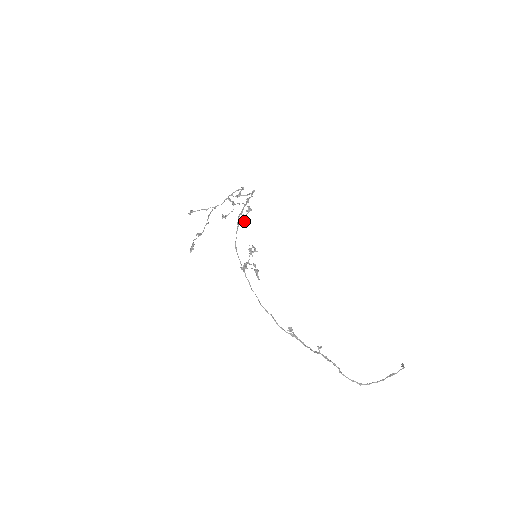
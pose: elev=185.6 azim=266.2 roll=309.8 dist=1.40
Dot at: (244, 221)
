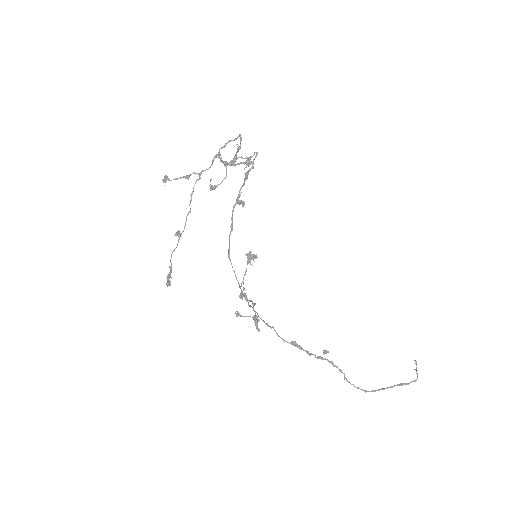
Dot at: (241, 201)
